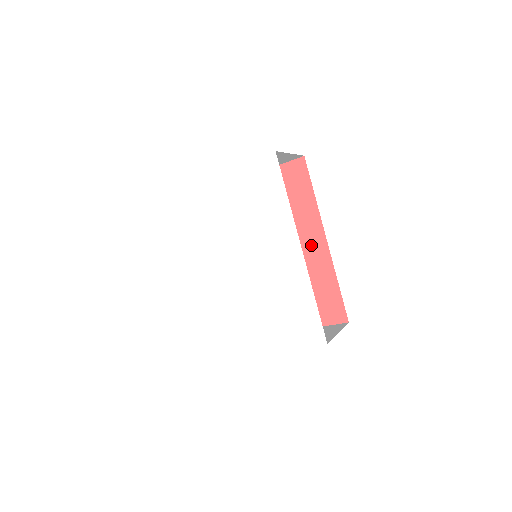
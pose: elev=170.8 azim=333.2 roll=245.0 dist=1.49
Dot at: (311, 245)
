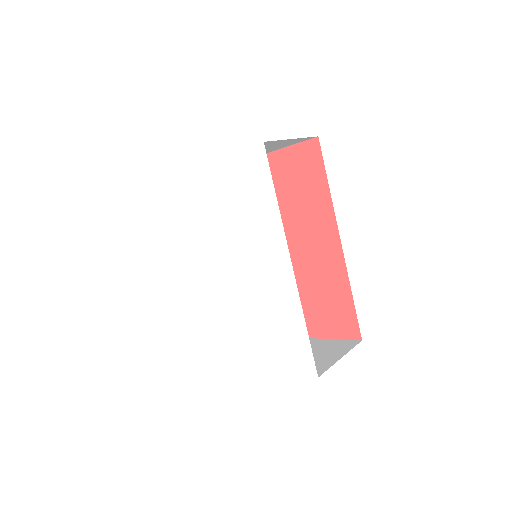
Dot at: (323, 246)
